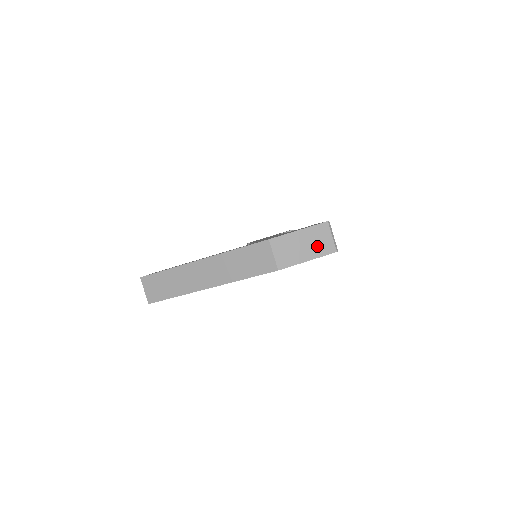
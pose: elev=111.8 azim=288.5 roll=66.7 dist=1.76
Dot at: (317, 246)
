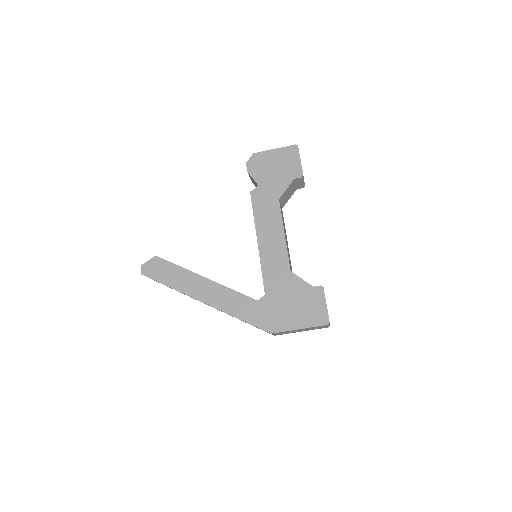
Dot at: occluded
